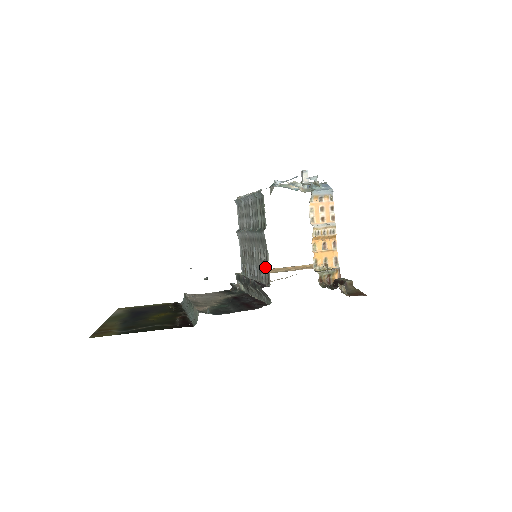
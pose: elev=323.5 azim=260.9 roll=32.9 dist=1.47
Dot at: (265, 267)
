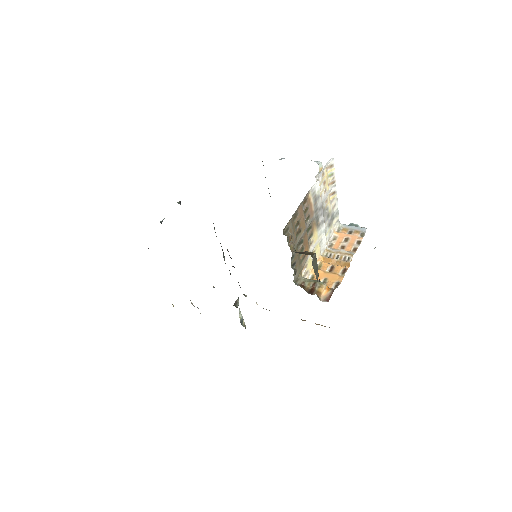
Dot at: occluded
